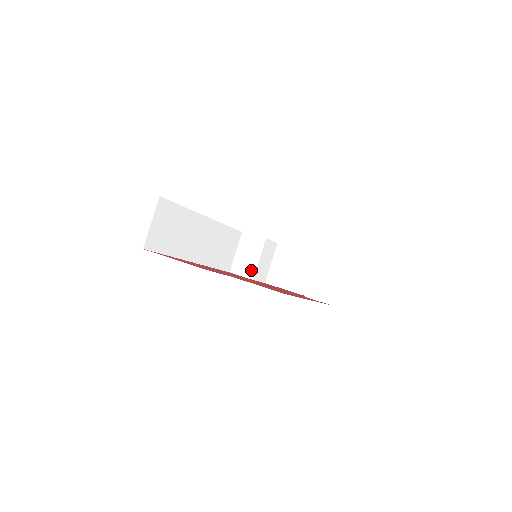
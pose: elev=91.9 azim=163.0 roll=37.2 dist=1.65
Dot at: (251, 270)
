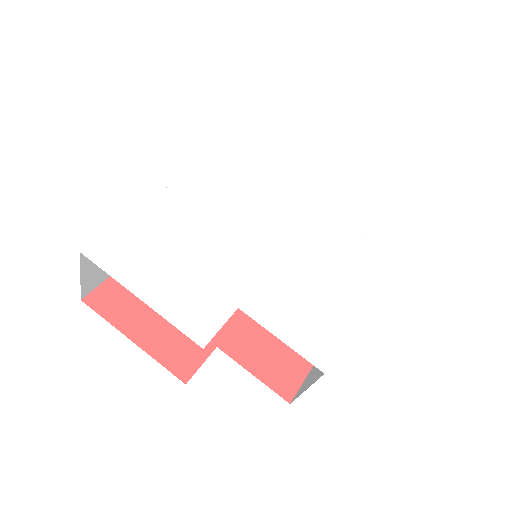
Dot at: occluded
